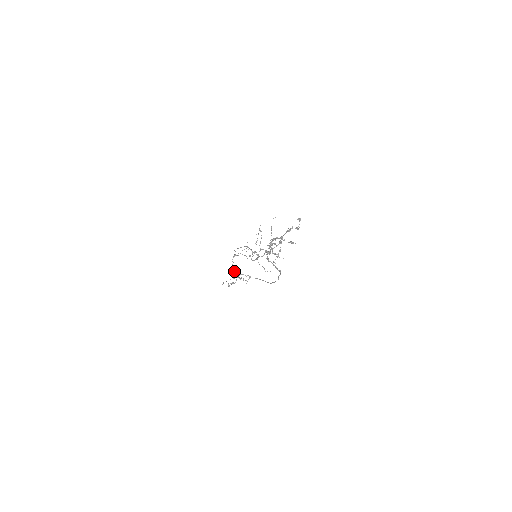
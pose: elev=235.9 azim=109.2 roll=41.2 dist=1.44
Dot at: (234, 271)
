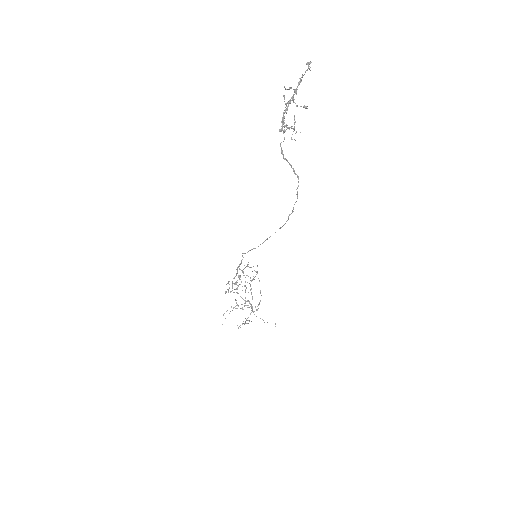
Dot at: occluded
